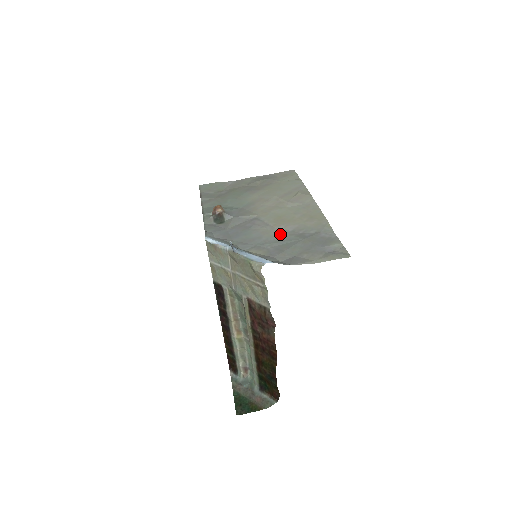
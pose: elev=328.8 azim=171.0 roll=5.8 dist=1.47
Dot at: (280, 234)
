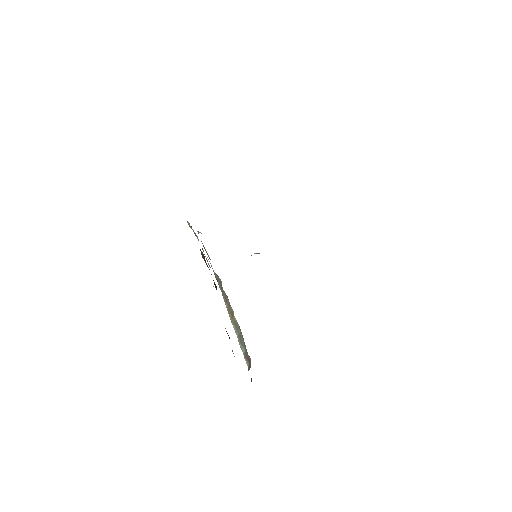
Dot at: occluded
